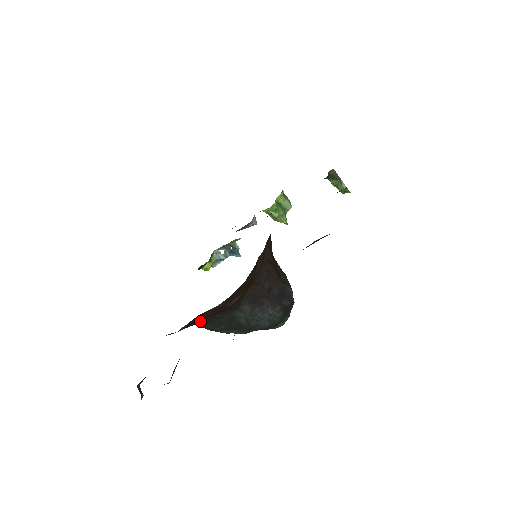
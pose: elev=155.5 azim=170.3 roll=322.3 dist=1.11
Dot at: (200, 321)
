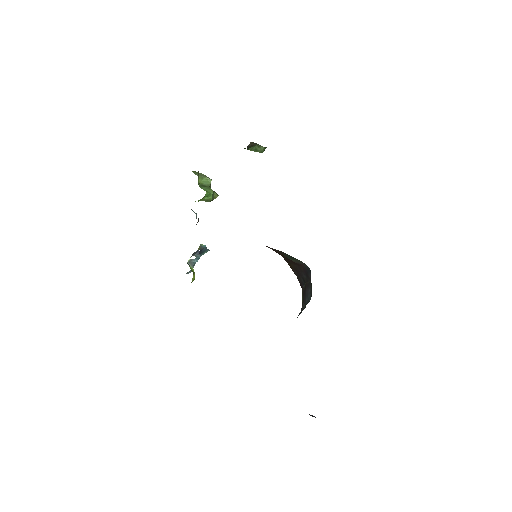
Dot at: occluded
